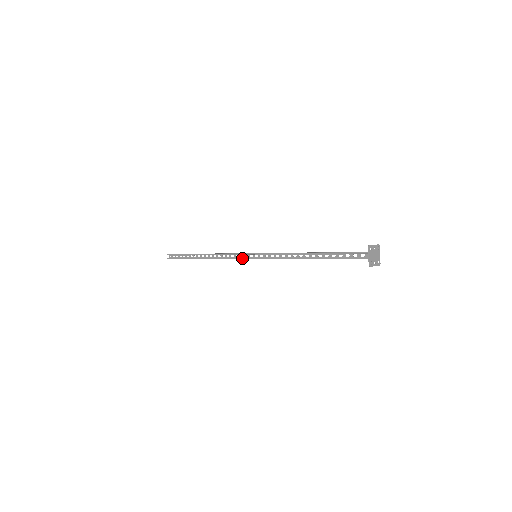
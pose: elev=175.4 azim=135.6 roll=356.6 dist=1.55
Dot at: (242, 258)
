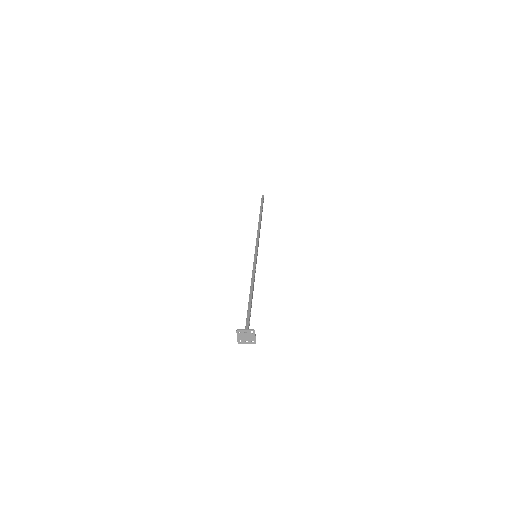
Dot at: occluded
